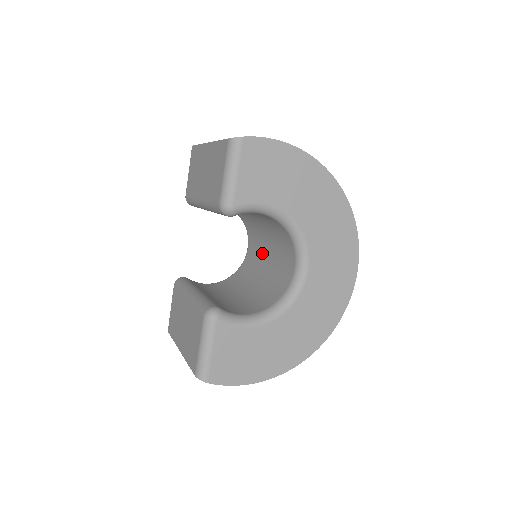
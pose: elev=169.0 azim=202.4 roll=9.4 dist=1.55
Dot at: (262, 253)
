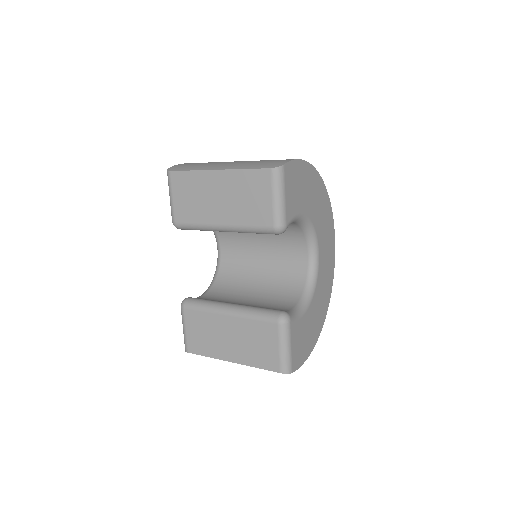
Dot at: (249, 251)
